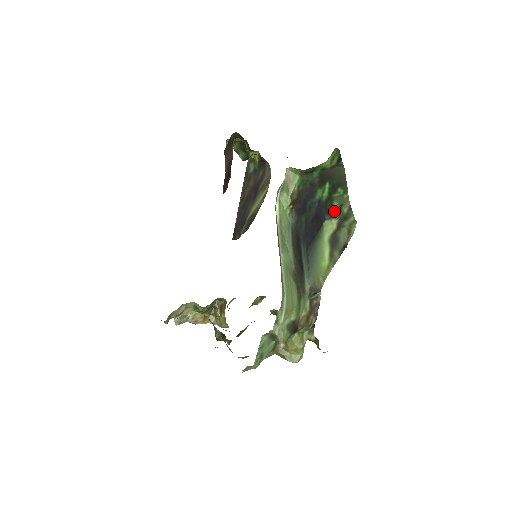
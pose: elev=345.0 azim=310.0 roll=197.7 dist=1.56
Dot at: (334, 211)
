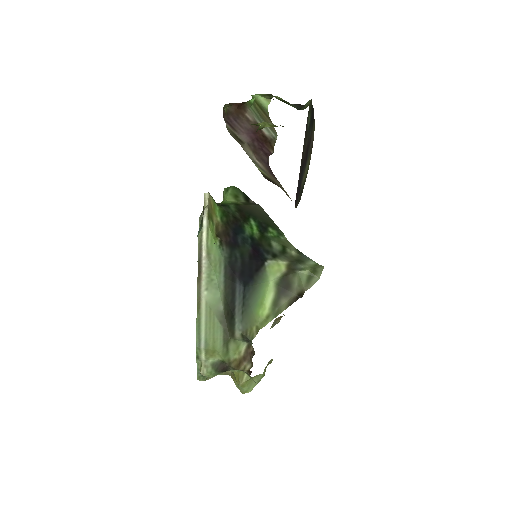
Dot at: (276, 251)
